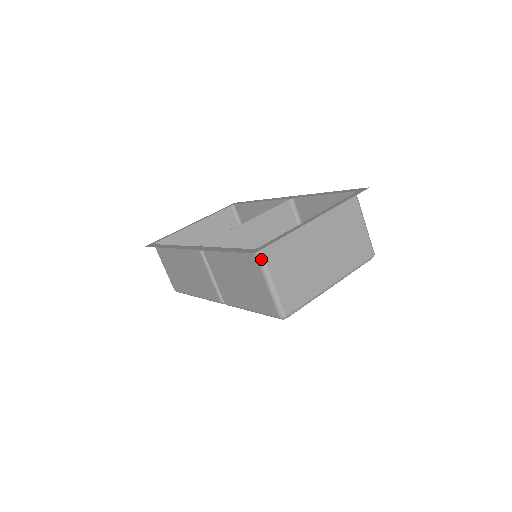
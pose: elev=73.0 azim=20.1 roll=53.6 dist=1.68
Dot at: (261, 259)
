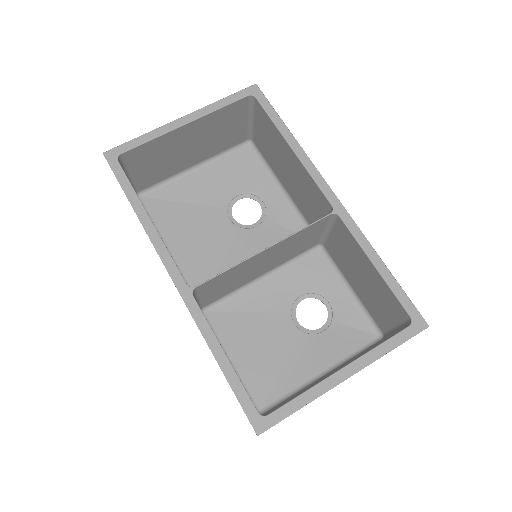
Dot at: occluded
